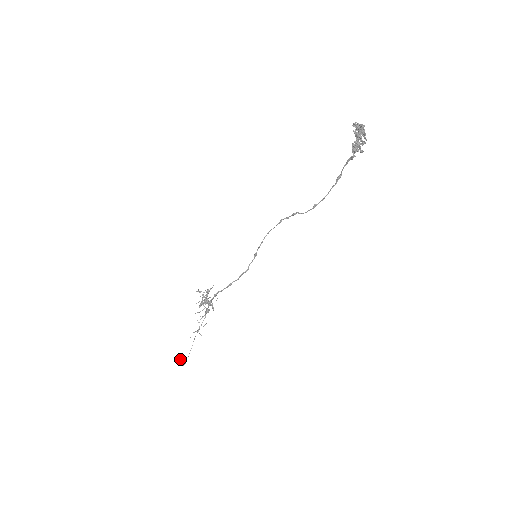
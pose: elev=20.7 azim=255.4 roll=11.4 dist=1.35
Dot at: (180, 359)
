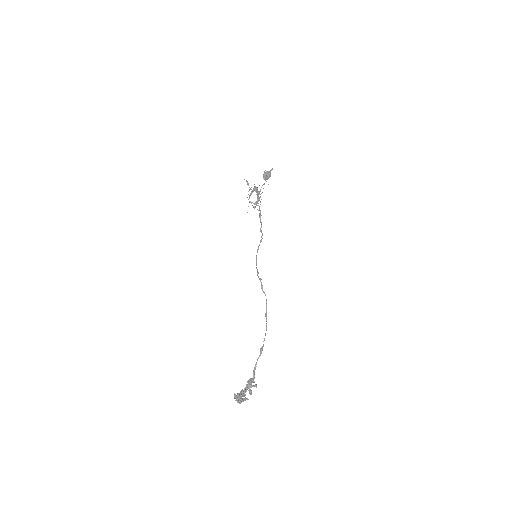
Dot at: (264, 179)
